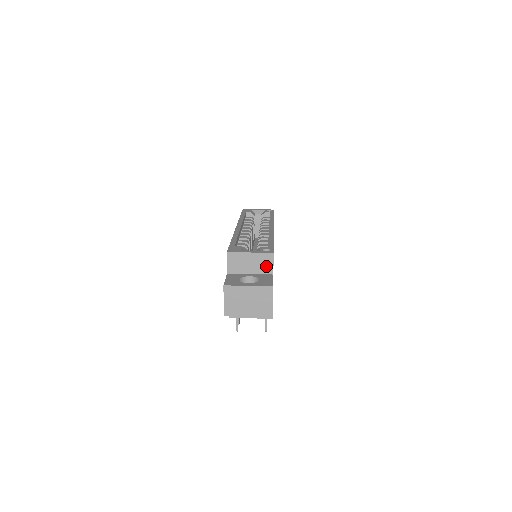
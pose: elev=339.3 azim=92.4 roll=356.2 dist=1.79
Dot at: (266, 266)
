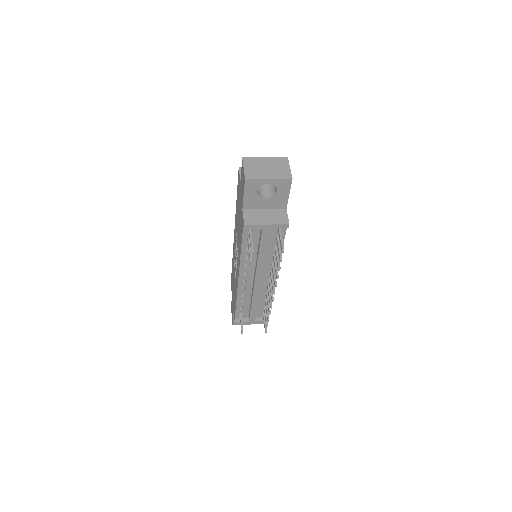
Dot at: occluded
